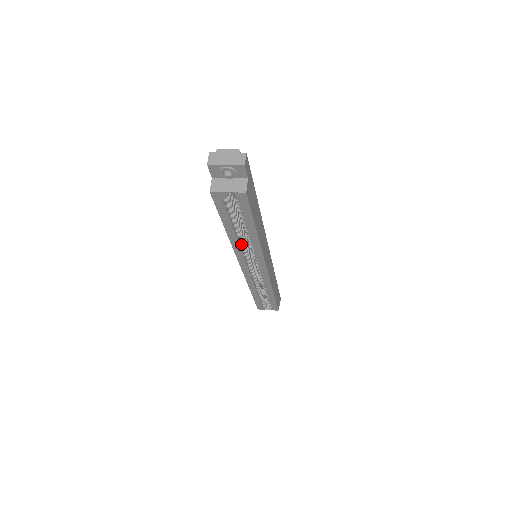
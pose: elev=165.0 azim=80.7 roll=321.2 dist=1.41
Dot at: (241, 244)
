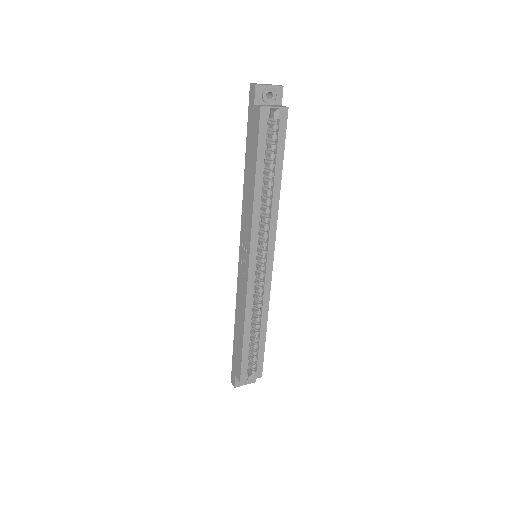
Dot at: (260, 210)
